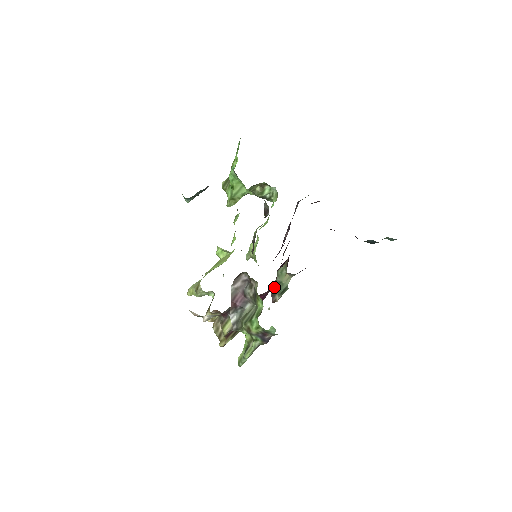
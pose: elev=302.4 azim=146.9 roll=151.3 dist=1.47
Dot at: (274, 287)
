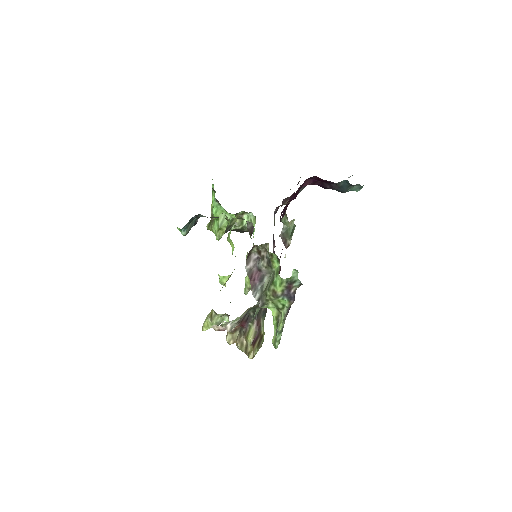
Dot at: (283, 235)
